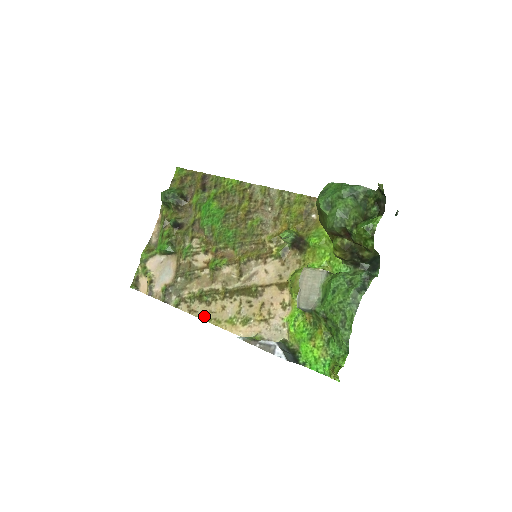
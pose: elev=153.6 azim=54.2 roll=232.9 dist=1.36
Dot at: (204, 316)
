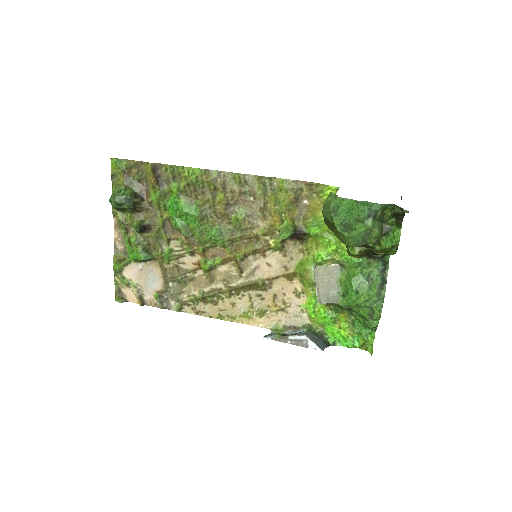
Dot at: (215, 315)
